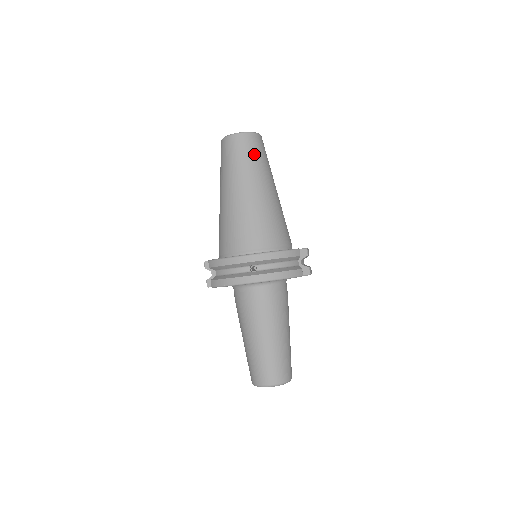
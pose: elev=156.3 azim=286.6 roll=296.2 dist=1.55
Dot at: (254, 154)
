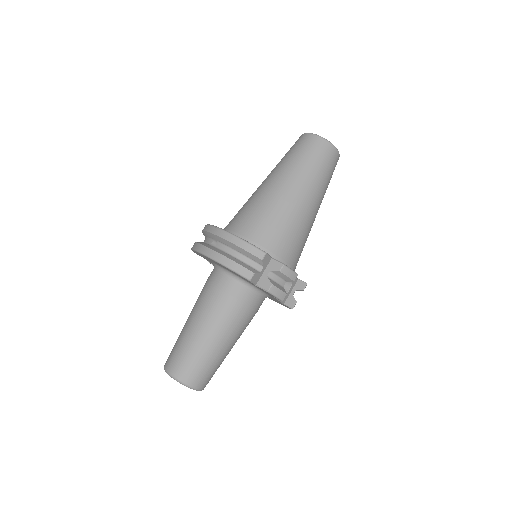
Dot at: (306, 155)
